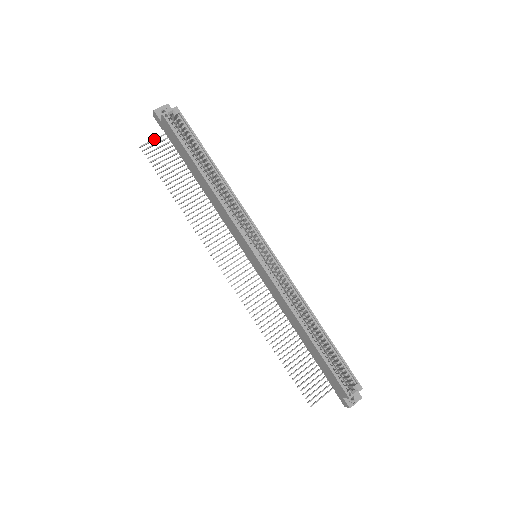
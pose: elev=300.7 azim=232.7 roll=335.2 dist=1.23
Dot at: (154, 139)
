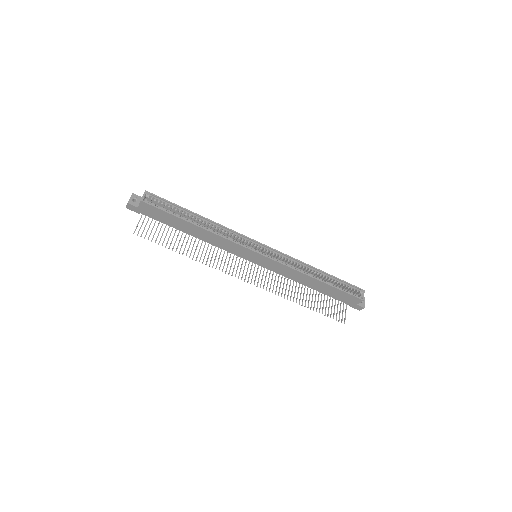
Dot at: (138, 223)
